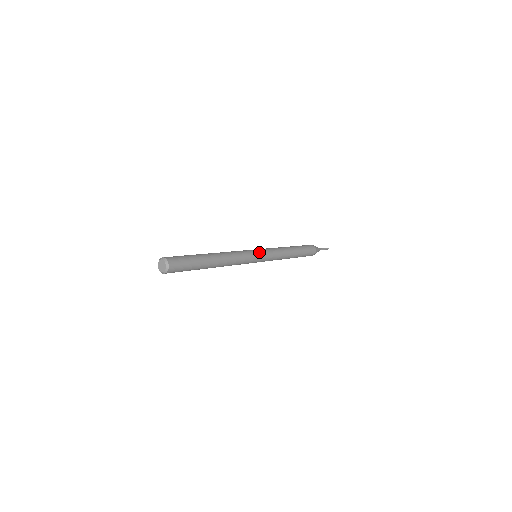
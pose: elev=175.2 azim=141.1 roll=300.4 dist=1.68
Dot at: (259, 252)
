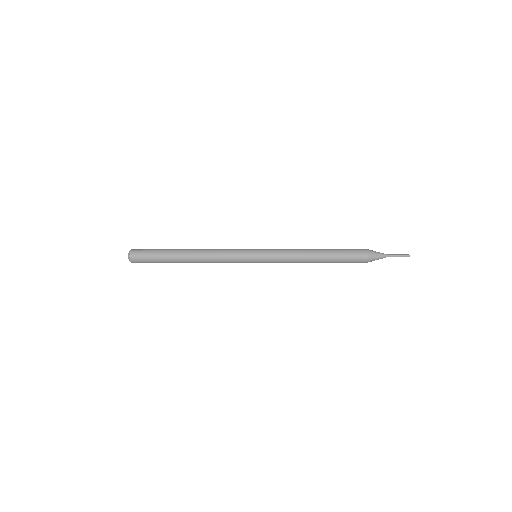
Dot at: (255, 249)
